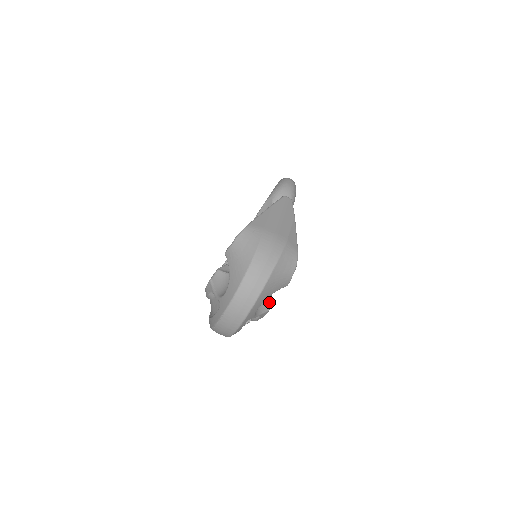
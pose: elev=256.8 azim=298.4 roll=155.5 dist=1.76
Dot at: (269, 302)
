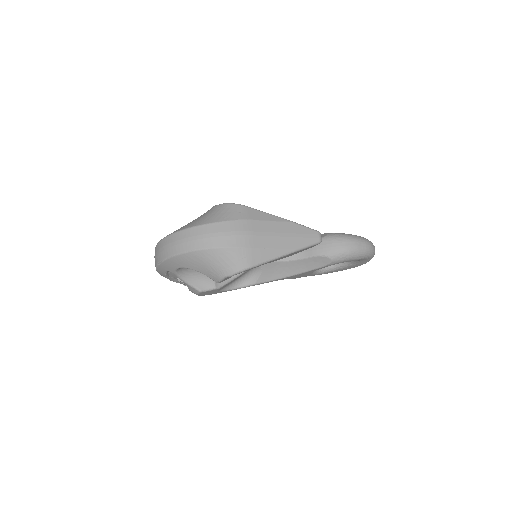
Dot at: (209, 288)
